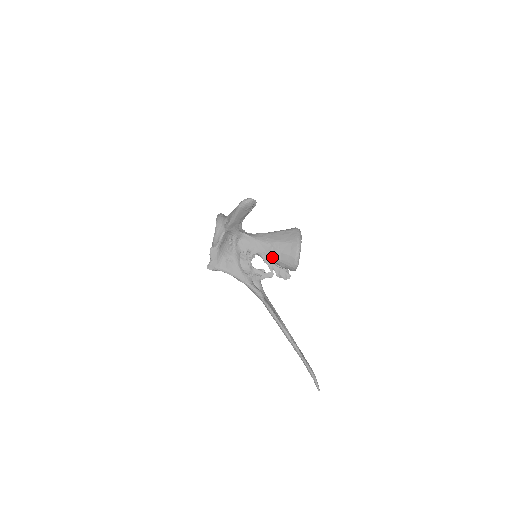
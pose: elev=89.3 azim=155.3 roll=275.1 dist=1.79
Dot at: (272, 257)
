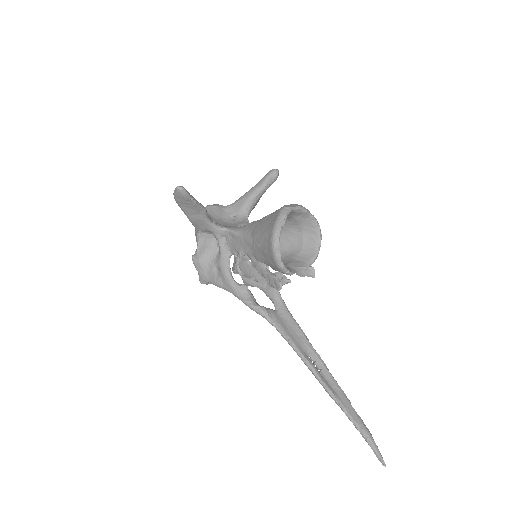
Dot at: (258, 258)
